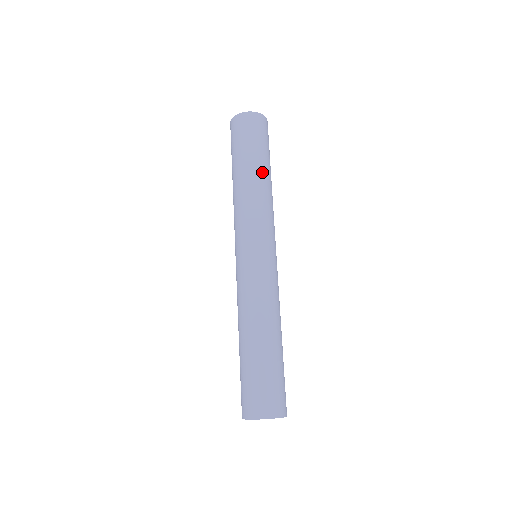
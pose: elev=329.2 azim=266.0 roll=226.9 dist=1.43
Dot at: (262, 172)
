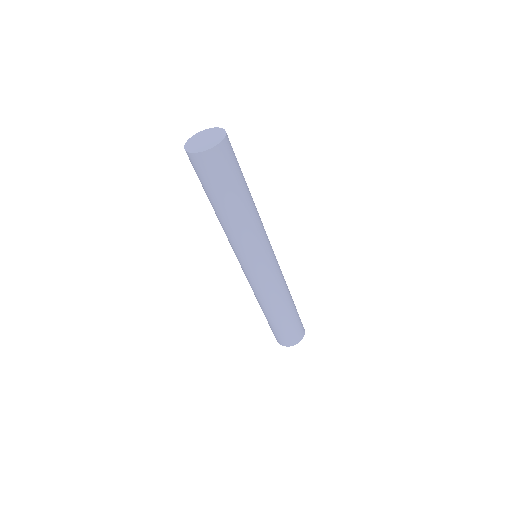
Dot at: (248, 200)
